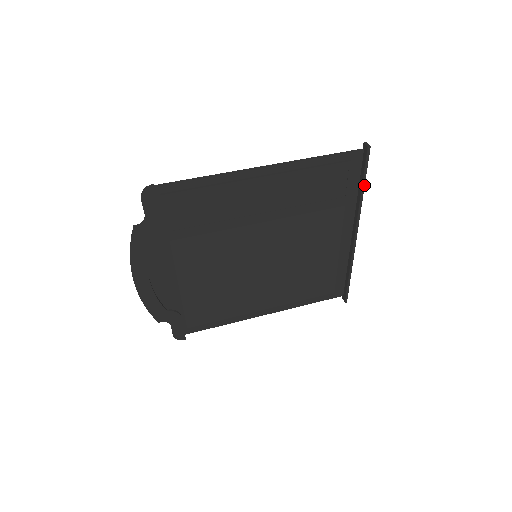
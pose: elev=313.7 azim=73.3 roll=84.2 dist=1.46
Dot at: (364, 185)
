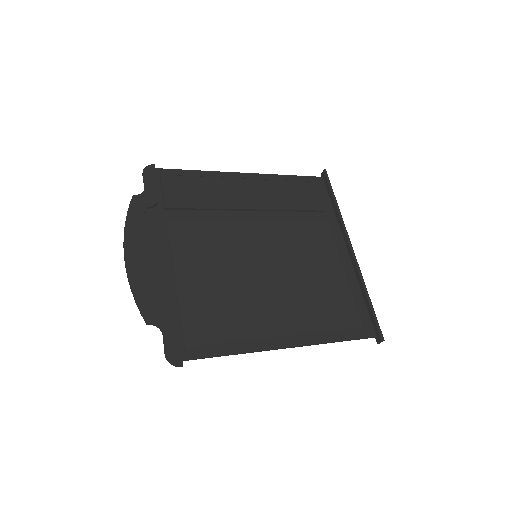
Dot at: (335, 199)
